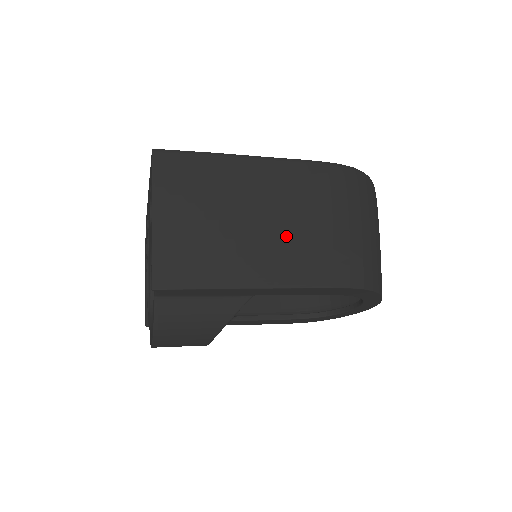
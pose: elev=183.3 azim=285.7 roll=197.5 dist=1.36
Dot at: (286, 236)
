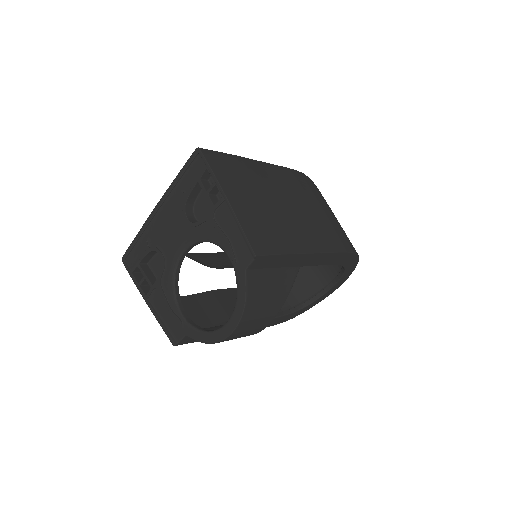
Dot at: (307, 216)
